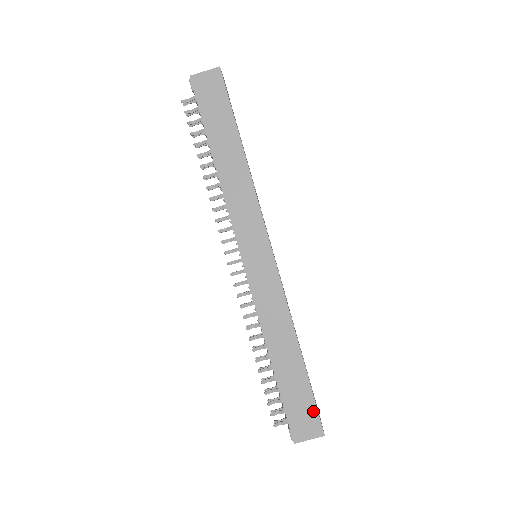
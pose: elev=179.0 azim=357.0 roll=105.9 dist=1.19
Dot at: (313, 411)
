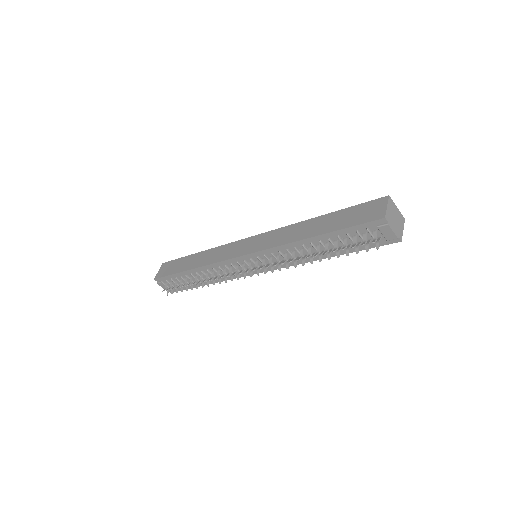
Dot at: (365, 205)
